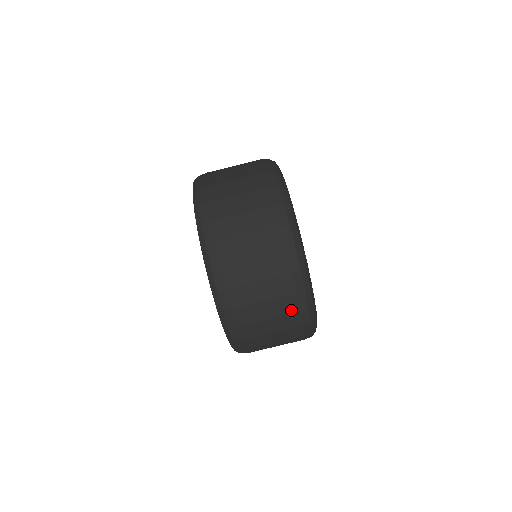
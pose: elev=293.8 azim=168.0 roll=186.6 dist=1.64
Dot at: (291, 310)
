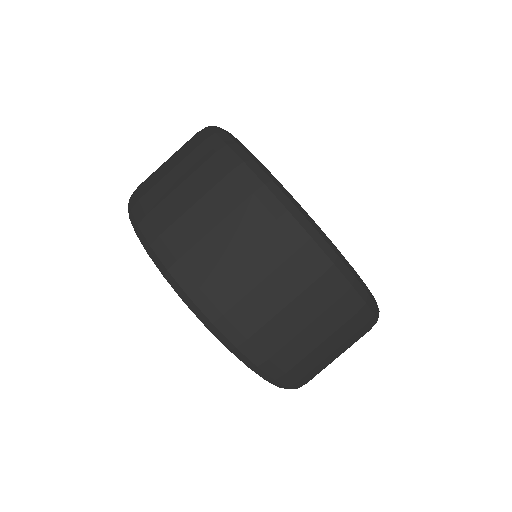
Dot at: occluded
